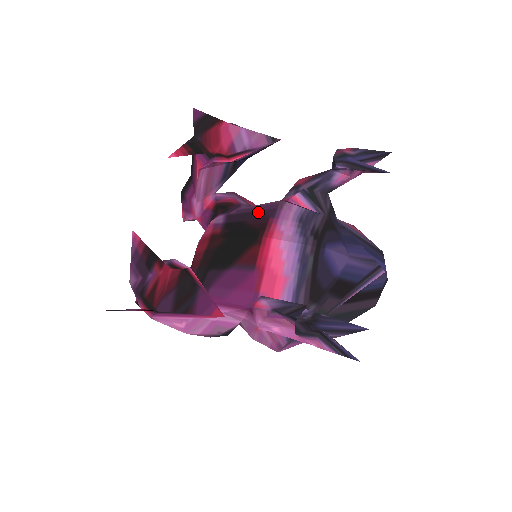
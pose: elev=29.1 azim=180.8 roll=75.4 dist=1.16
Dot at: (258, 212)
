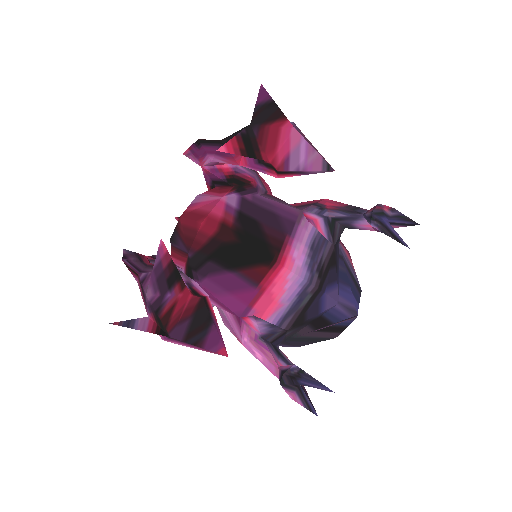
Dot at: (276, 216)
